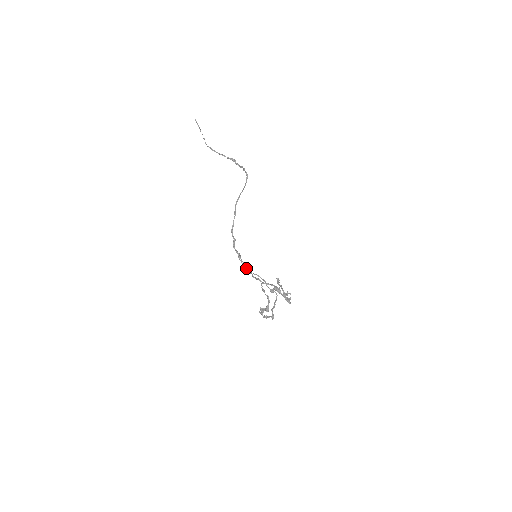
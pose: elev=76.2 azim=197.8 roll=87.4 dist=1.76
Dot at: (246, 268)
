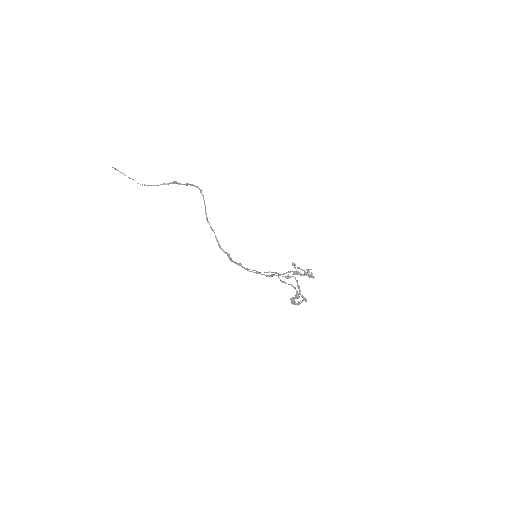
Dot at: occluded
